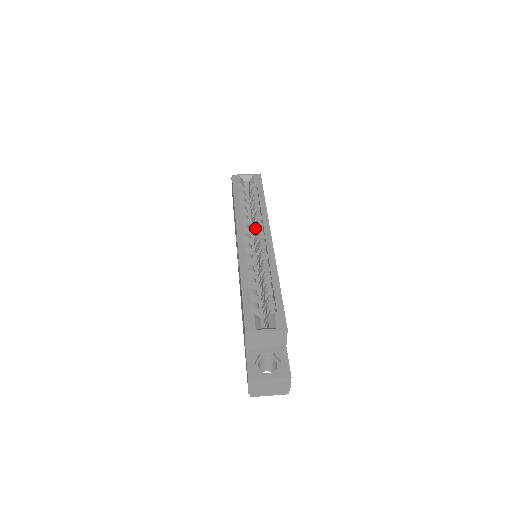
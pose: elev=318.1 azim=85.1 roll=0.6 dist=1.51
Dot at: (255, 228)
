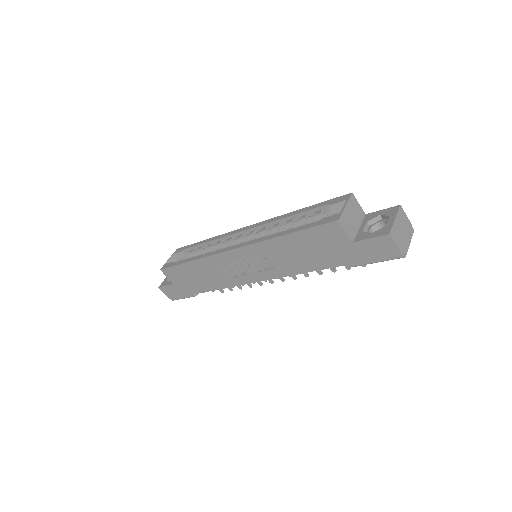
Dot at: occluded
